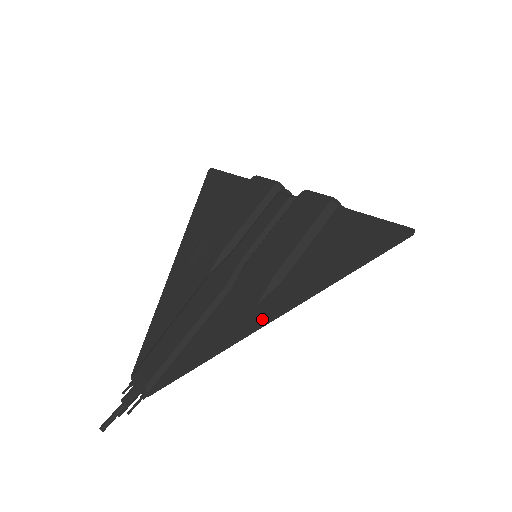
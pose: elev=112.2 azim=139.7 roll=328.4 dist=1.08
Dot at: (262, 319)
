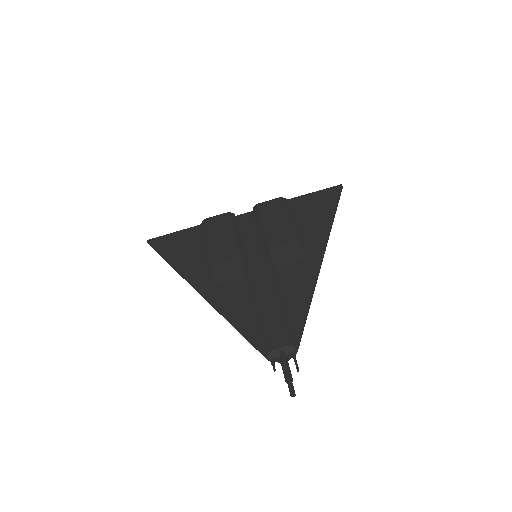
Dot at: (318, 260)
